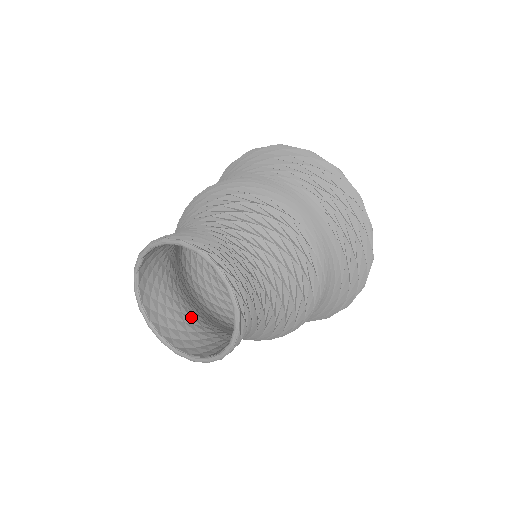
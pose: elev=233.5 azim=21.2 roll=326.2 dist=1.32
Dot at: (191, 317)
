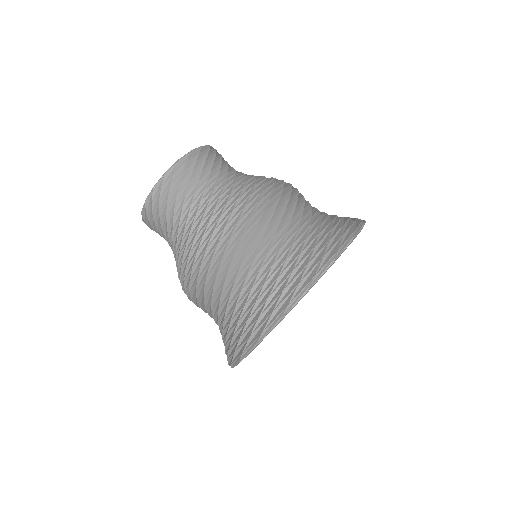
Dot at: occluded
